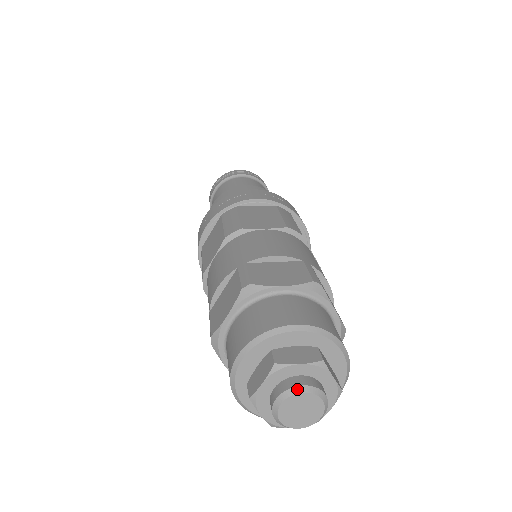
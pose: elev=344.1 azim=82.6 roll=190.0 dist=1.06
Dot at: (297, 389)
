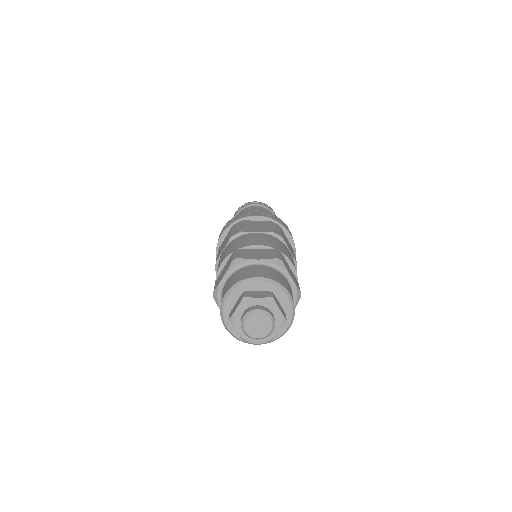
Dot at: (255, 311)
